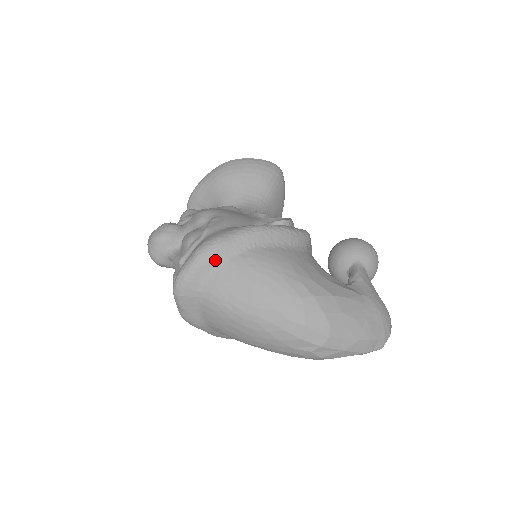
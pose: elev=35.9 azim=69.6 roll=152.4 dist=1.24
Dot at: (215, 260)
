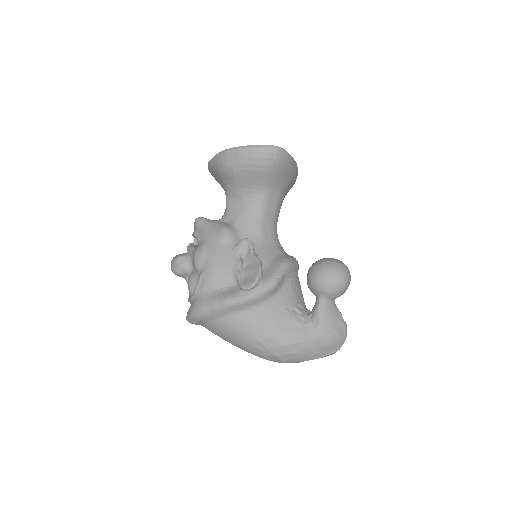
Dot at: (202, 321)
